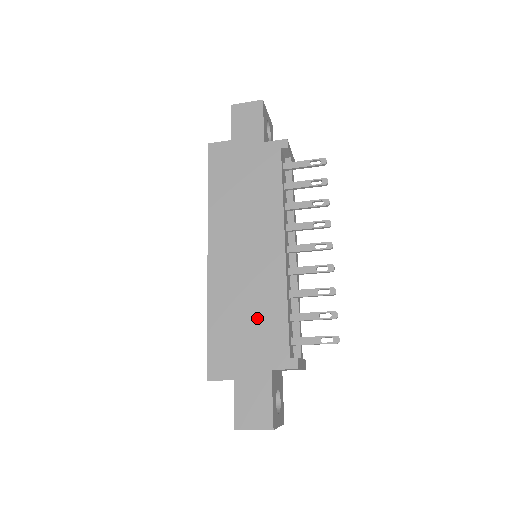
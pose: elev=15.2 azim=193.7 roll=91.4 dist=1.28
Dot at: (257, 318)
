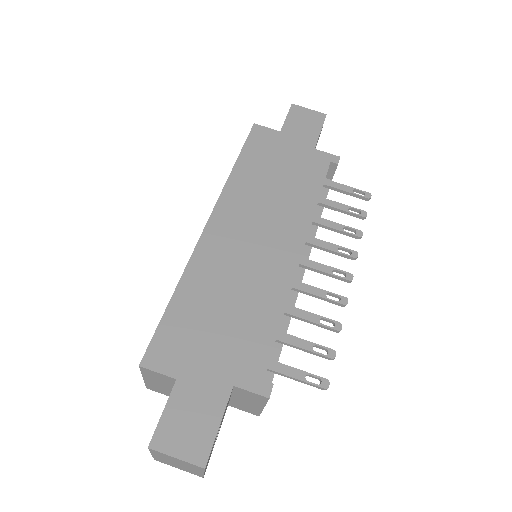
Dot at: (239, 316)
